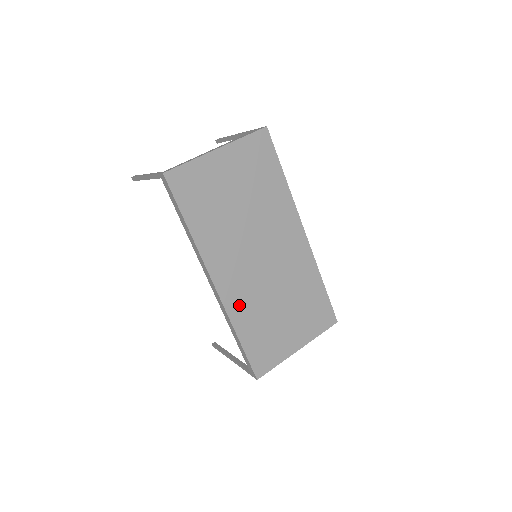
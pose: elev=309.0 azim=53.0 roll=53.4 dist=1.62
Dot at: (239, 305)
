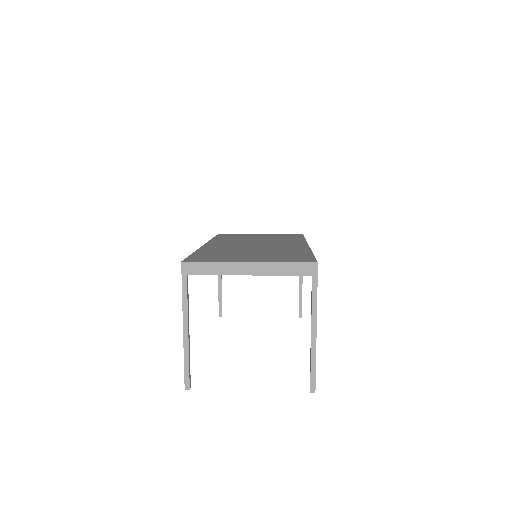
Dot at: occluded
